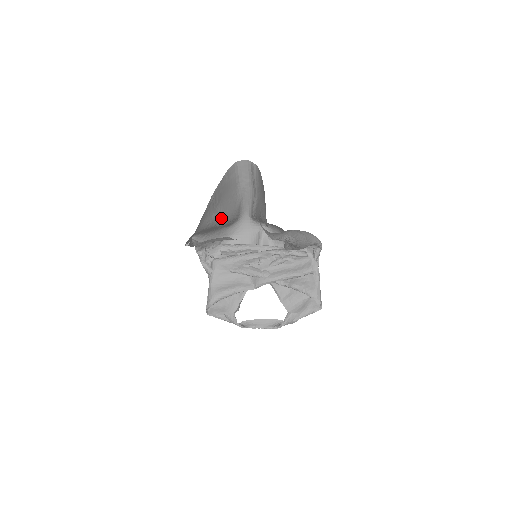
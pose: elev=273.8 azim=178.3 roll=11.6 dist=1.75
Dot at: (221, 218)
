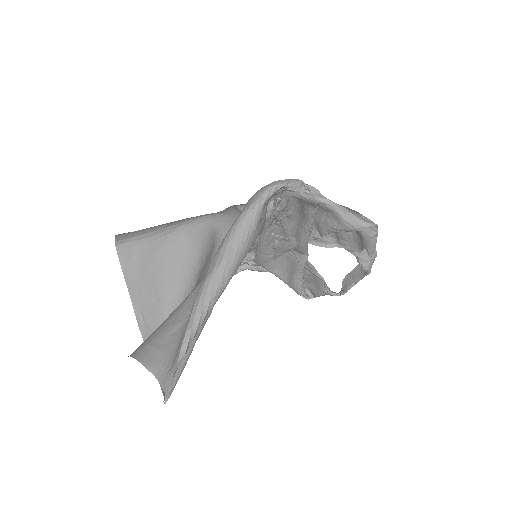
Dot at: (180, 292)
